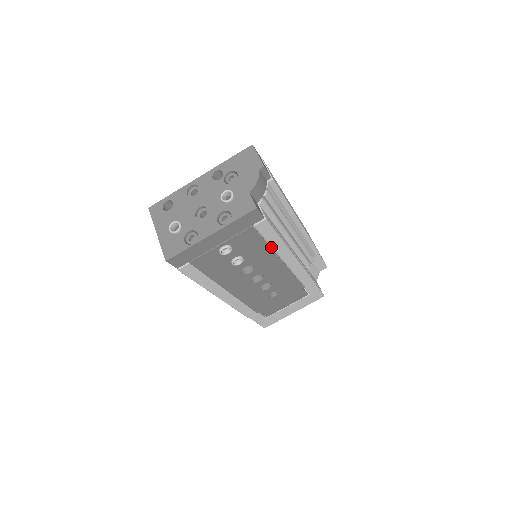
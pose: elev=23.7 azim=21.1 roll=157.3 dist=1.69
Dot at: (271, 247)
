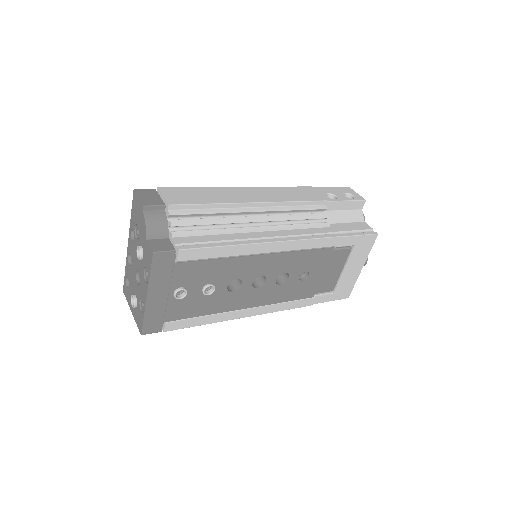
Dot at: (228, 257)
